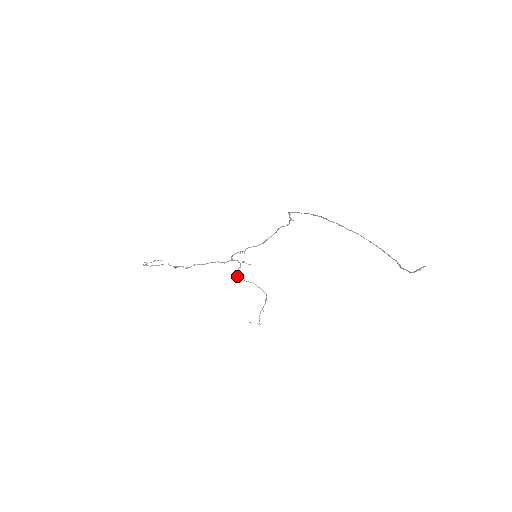
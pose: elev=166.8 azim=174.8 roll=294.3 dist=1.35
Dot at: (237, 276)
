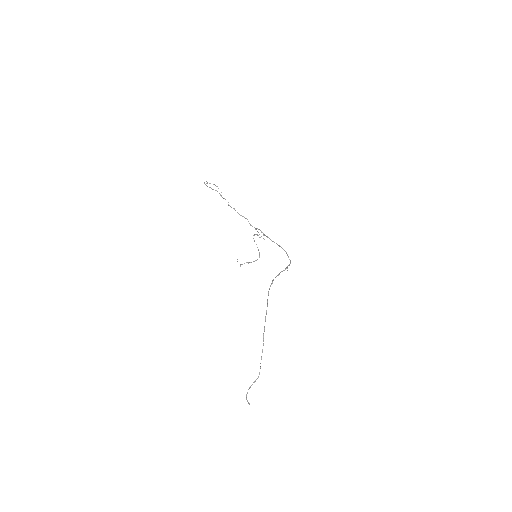
Dot at: occluded
